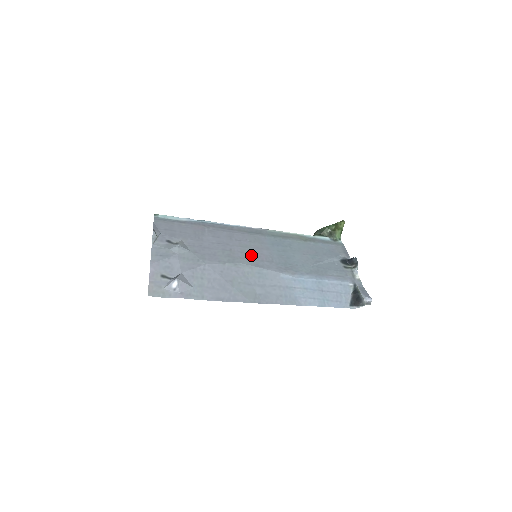
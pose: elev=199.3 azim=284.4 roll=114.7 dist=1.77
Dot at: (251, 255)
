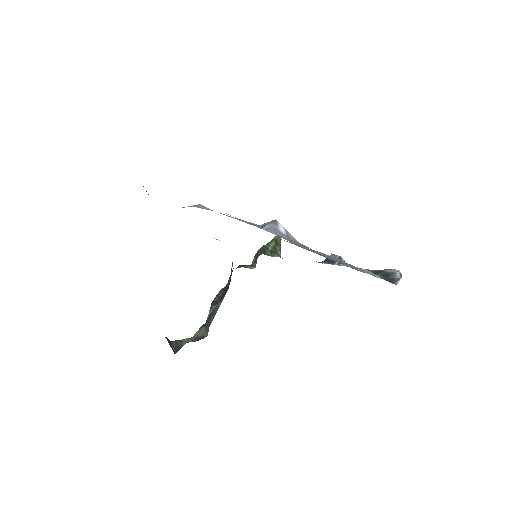
Dot at: occluded
